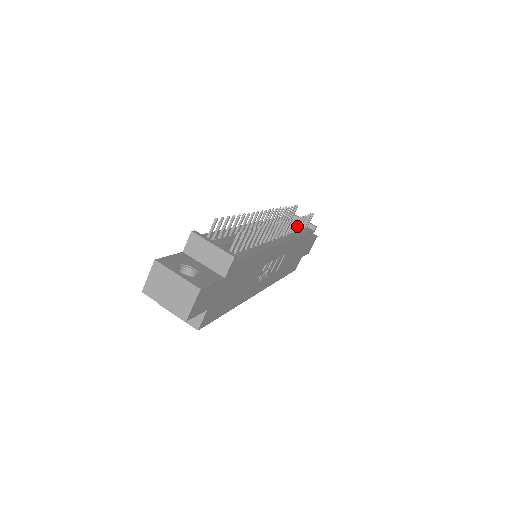
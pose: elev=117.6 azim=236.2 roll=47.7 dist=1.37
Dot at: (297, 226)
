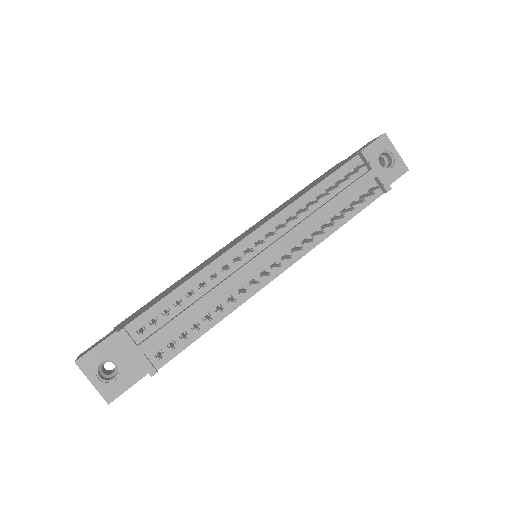
Dot at: (336, 218)
